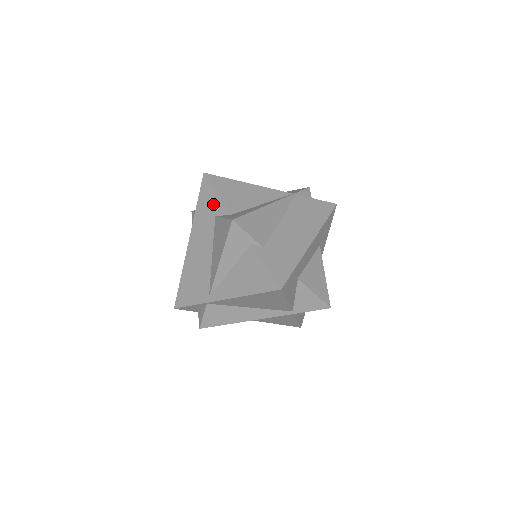
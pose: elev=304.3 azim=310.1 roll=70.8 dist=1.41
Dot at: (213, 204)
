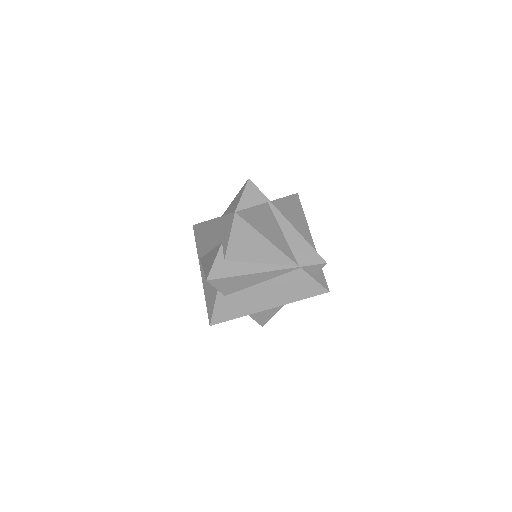
Dot at: (225, 236)
